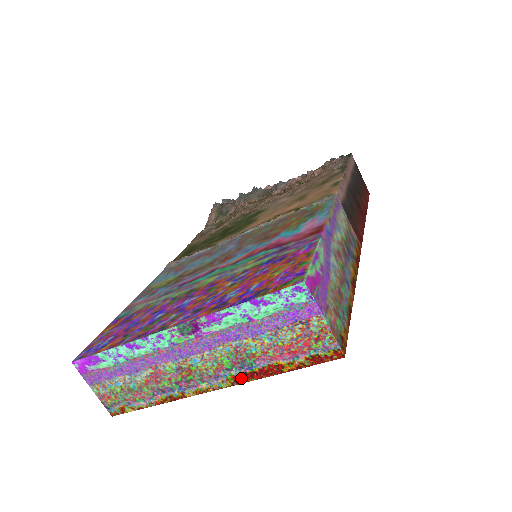
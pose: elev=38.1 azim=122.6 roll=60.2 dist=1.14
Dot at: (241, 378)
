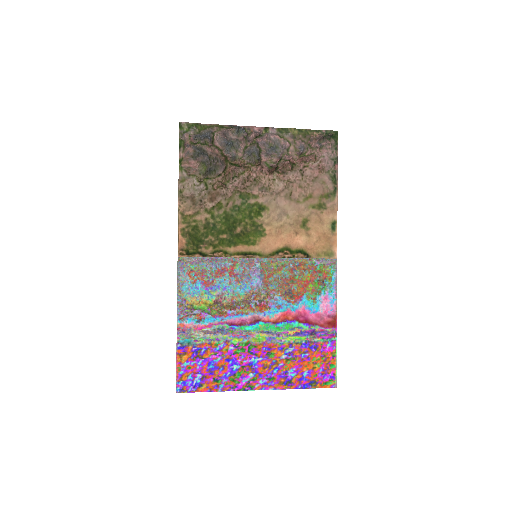
Dot at: occluded
